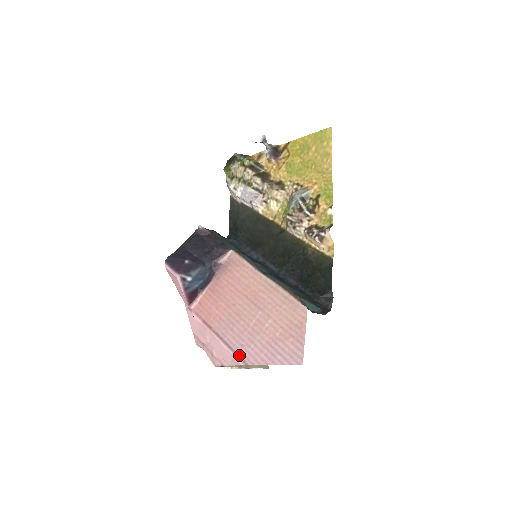
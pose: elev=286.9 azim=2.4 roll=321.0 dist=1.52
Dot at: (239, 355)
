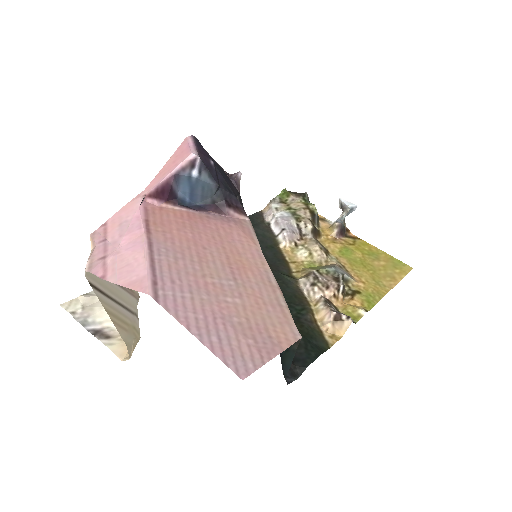
Dot at: (158, 284)
